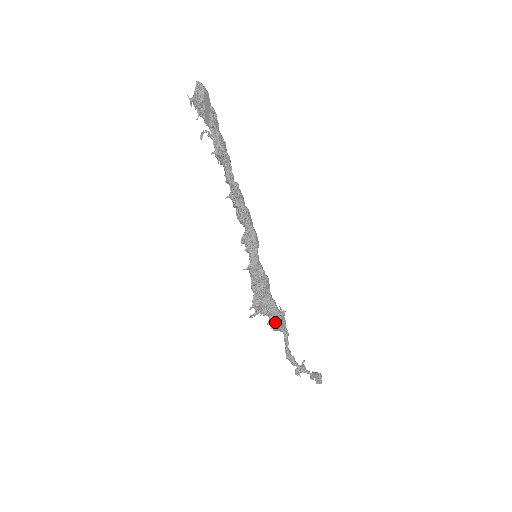
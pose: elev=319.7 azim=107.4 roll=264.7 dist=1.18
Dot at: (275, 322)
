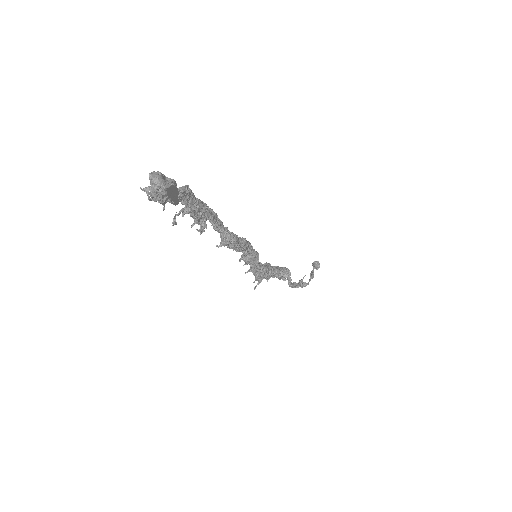
Dot at: occluded
